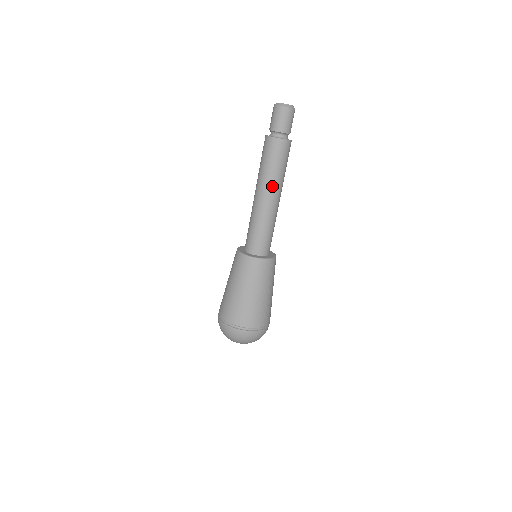
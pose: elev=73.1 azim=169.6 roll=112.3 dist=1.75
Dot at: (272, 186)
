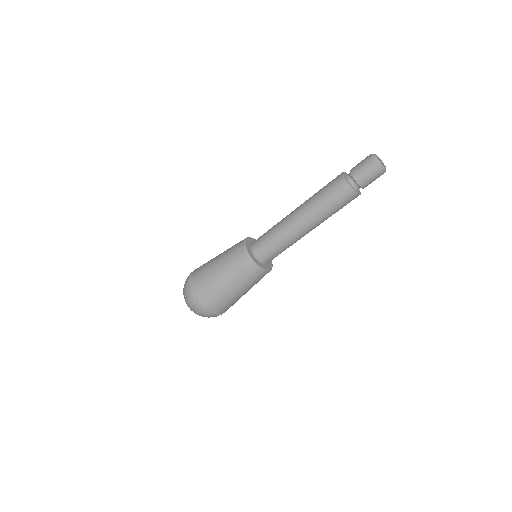
Dot at: (310, 215)
